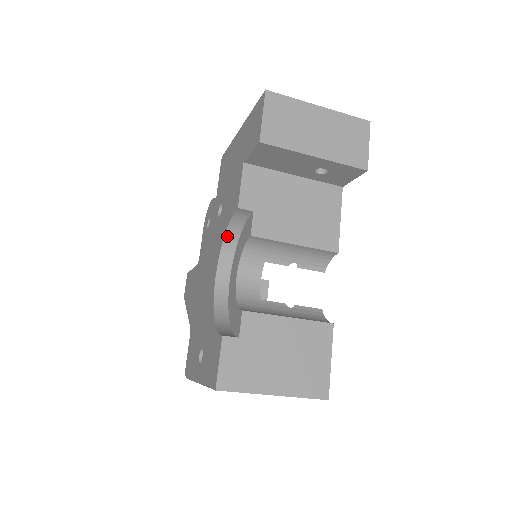
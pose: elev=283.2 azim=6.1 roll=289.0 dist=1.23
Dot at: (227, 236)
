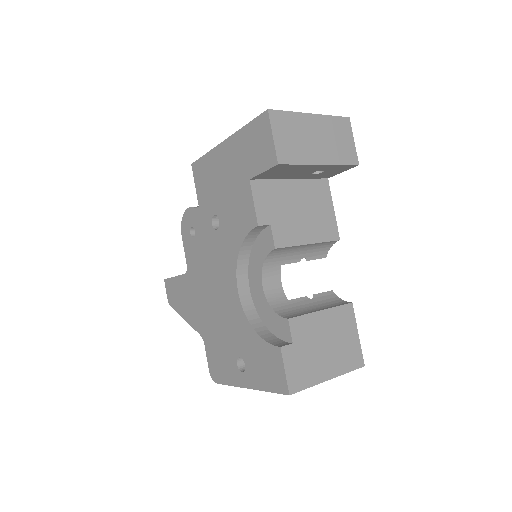
Dot at: (241, 250)
